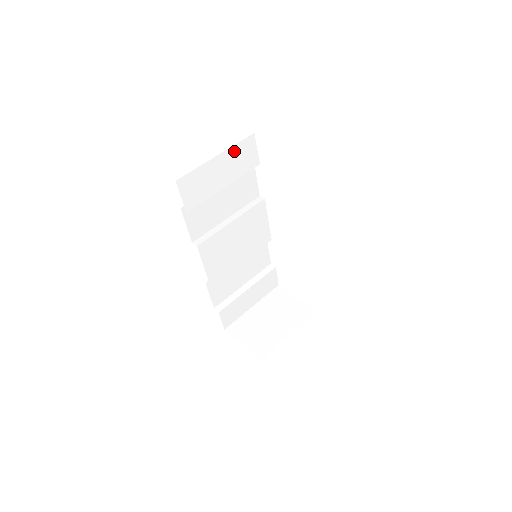
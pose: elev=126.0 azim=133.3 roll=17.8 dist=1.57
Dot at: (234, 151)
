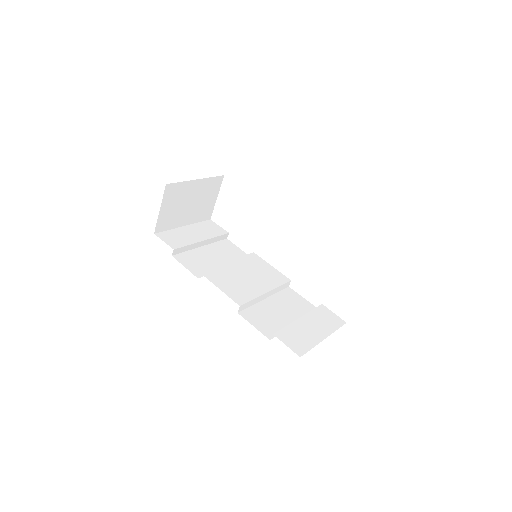
Dot at: (199, 226)
